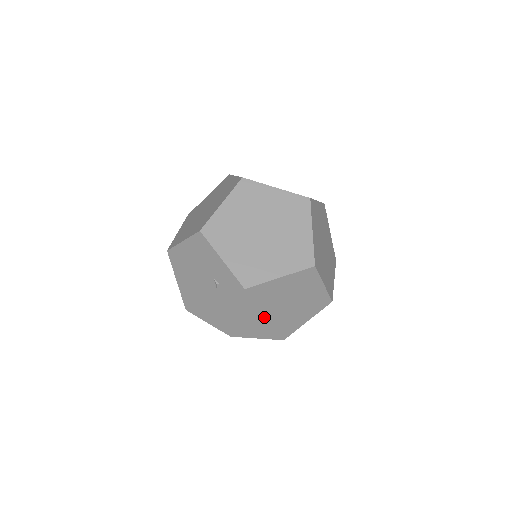
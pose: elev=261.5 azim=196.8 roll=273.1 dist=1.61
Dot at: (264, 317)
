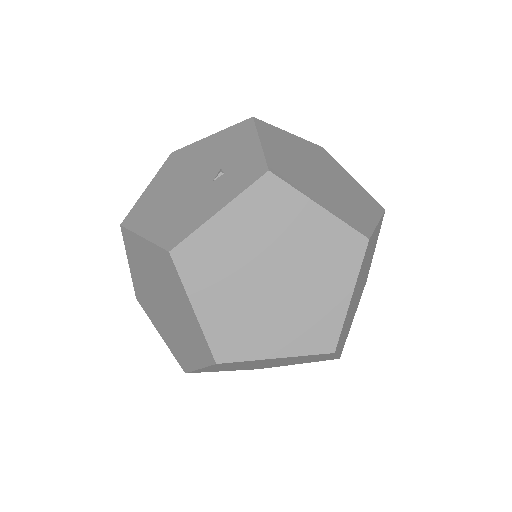
Dot at: (239, 267)
